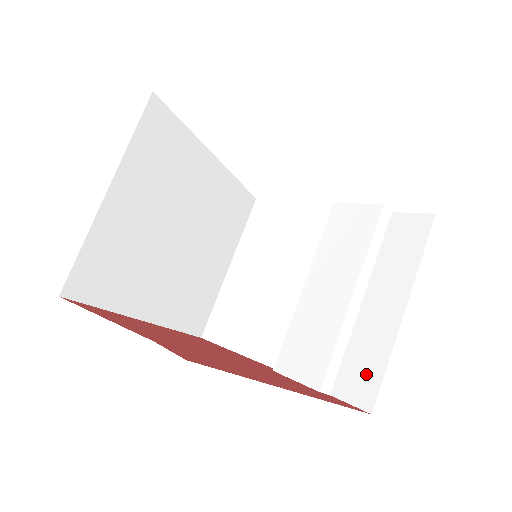
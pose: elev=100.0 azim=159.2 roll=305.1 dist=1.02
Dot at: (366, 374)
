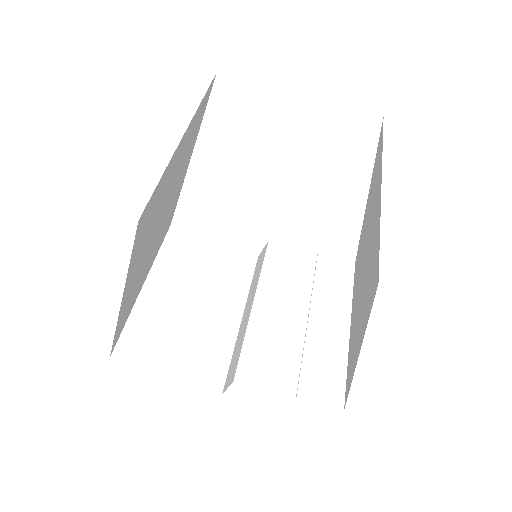
Dot at: (329, 378)
